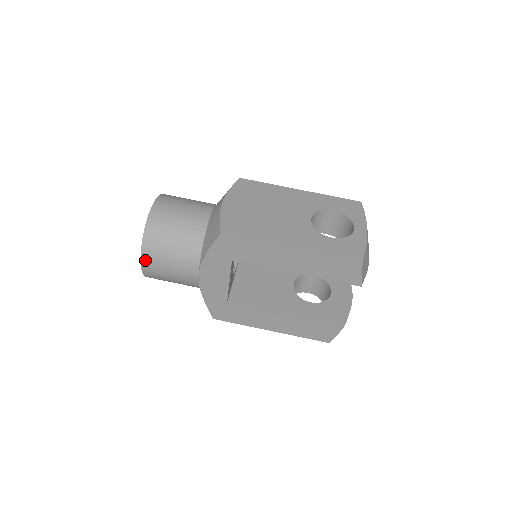
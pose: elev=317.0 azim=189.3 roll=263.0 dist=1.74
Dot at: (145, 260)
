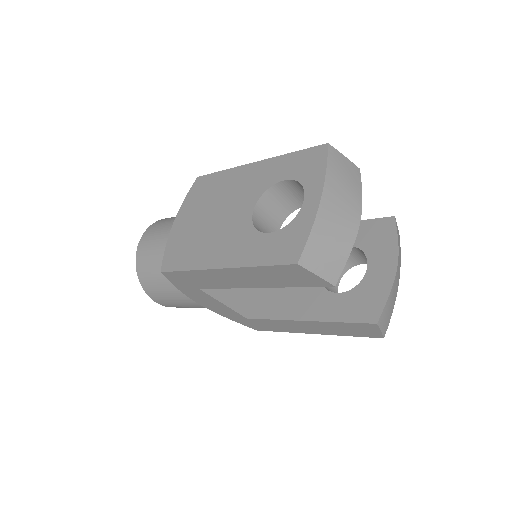
Dot at: (156, 300)
